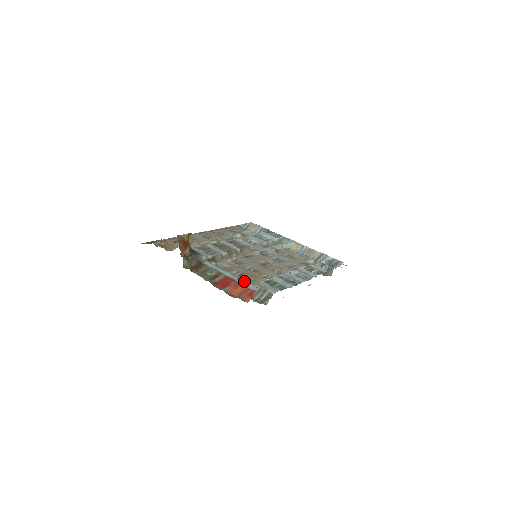
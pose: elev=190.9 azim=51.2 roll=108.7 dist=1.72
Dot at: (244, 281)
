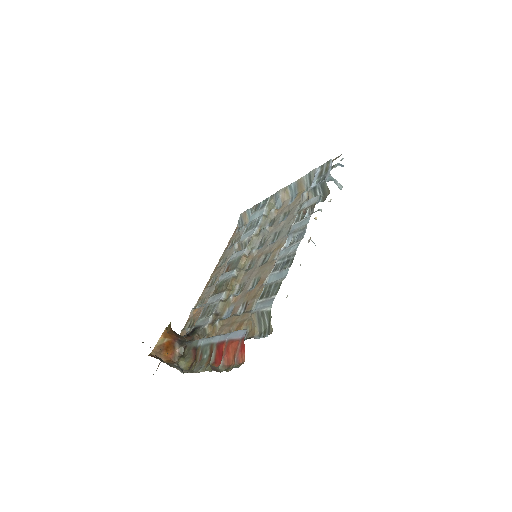
Dot at: (231, 333)
